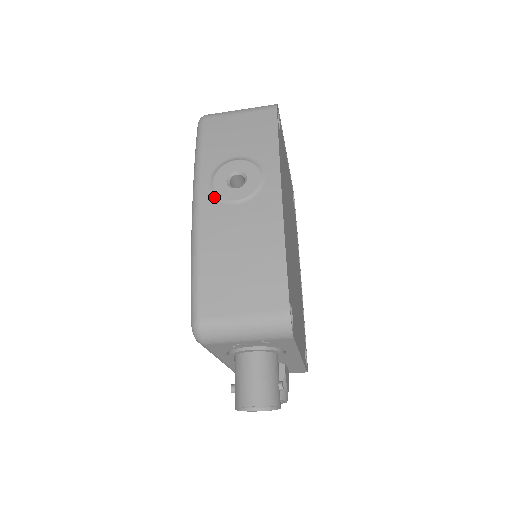
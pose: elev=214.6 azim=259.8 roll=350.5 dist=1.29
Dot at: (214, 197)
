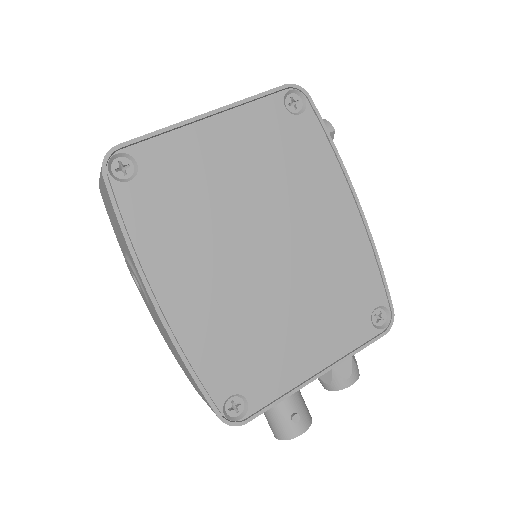
Dot at: occluded
